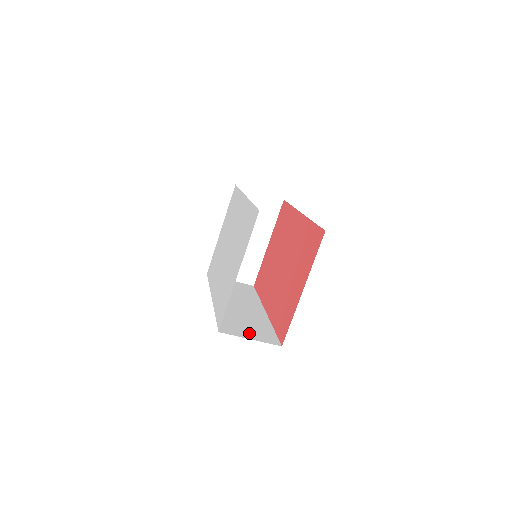
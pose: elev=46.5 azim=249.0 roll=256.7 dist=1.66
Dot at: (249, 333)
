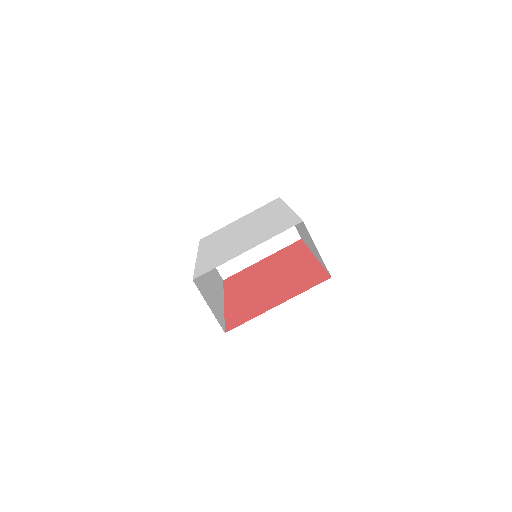
Dot at: (210, 302)
